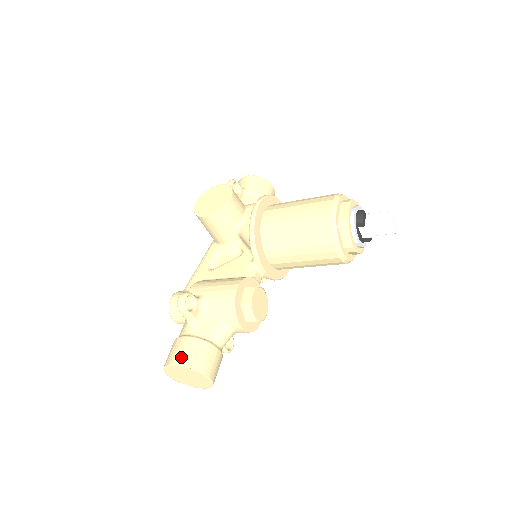
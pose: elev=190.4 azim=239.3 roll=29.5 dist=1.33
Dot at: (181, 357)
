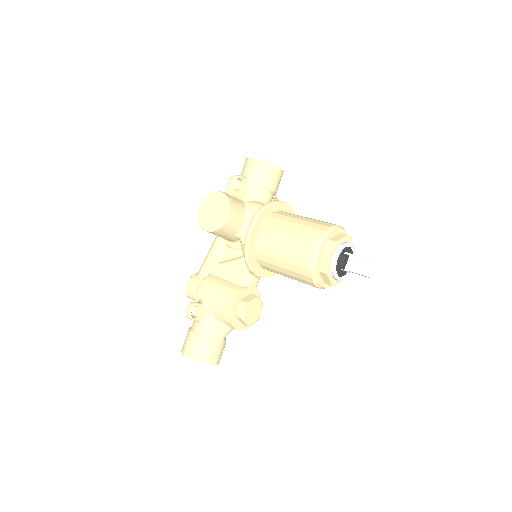
Dot at: (192, 352)
